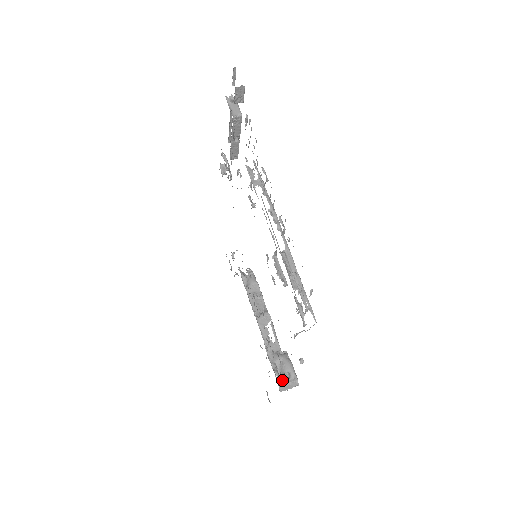
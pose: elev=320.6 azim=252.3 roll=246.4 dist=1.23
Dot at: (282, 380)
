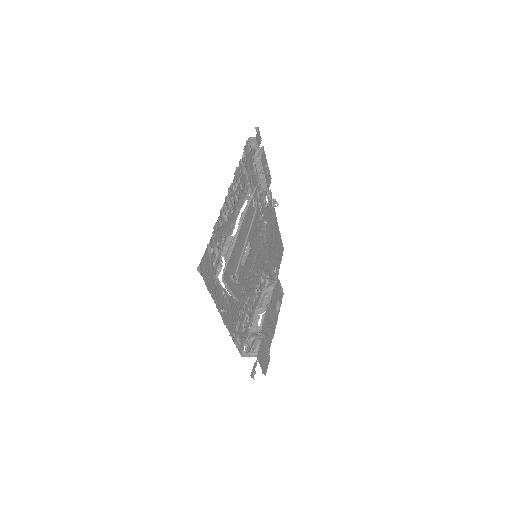
Dot at: (235, 341)
